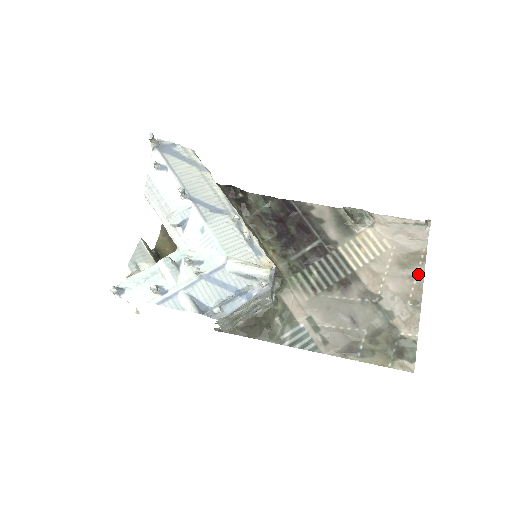
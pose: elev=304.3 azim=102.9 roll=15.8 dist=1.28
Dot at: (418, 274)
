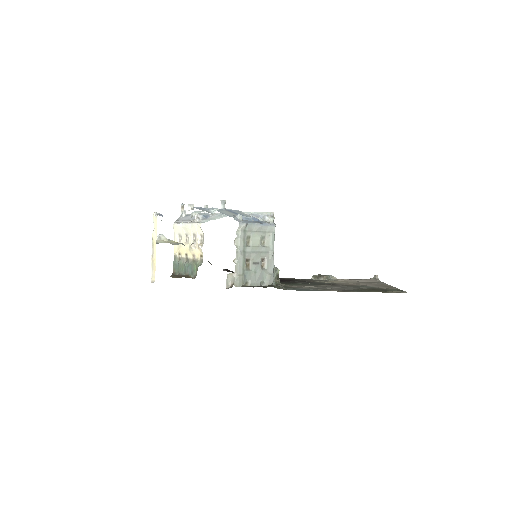
Dot at: occluded
